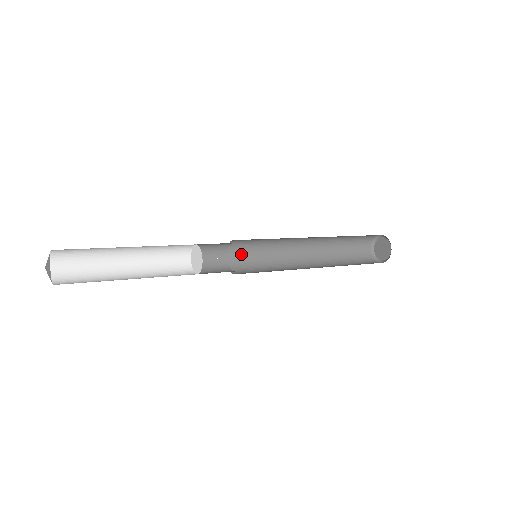
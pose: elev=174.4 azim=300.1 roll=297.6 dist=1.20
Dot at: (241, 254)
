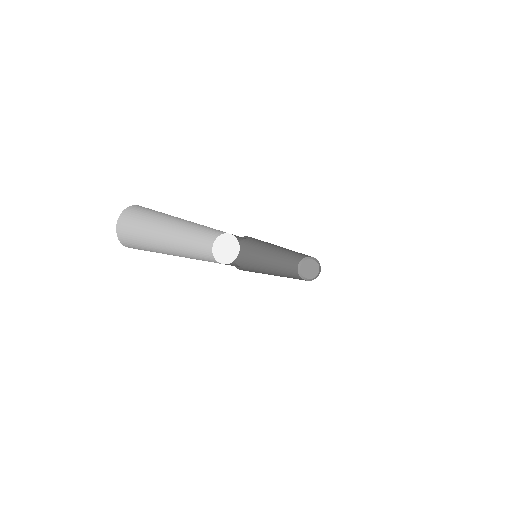
Dot at: occluded
